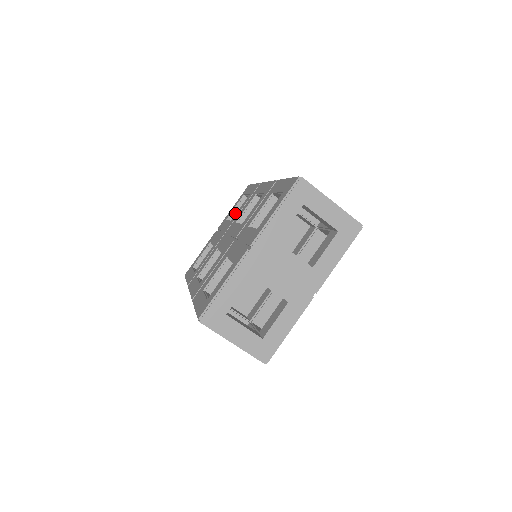
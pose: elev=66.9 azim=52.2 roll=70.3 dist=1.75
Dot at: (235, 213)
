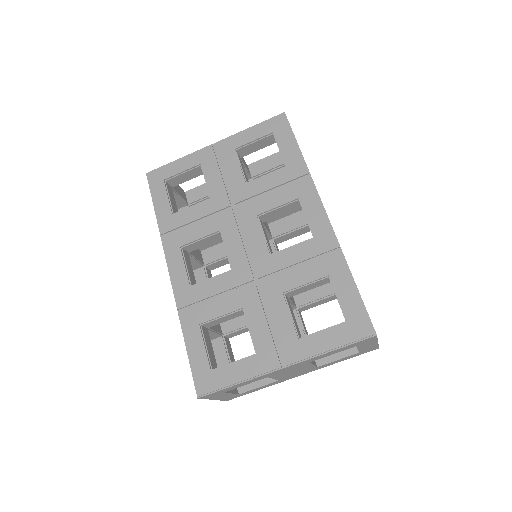
Dot at: (249, 146)
